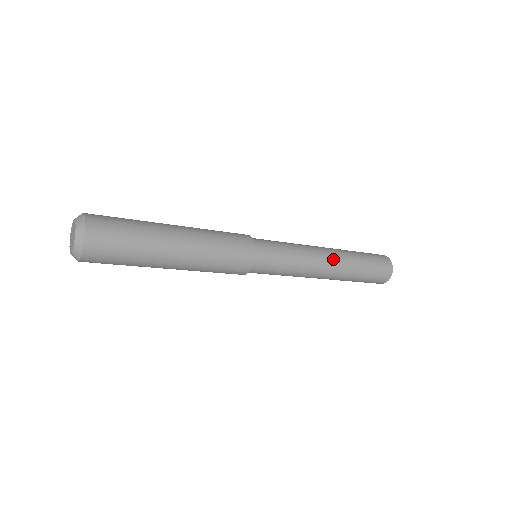
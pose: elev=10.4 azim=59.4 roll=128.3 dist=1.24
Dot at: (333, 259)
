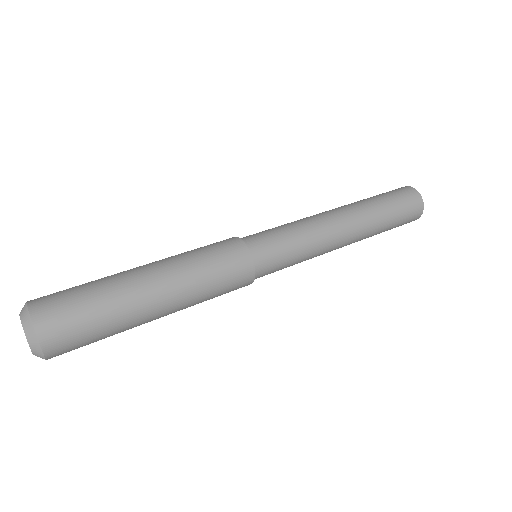
Dot at: (350, 241)
